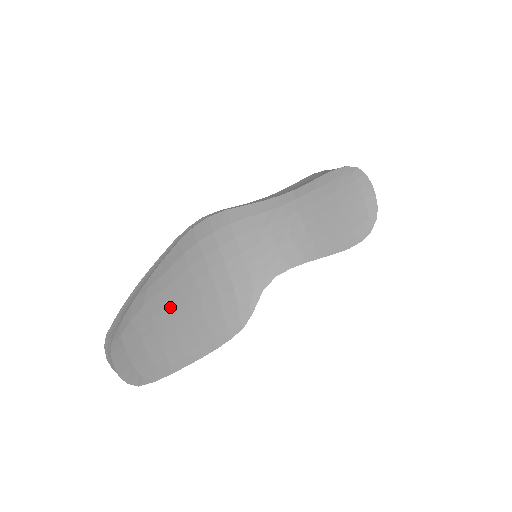
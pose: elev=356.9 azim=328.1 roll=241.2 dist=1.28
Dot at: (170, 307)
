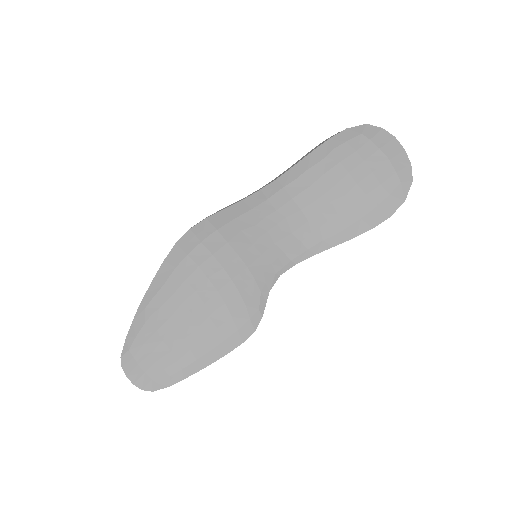
Dot at: (174, 319)
